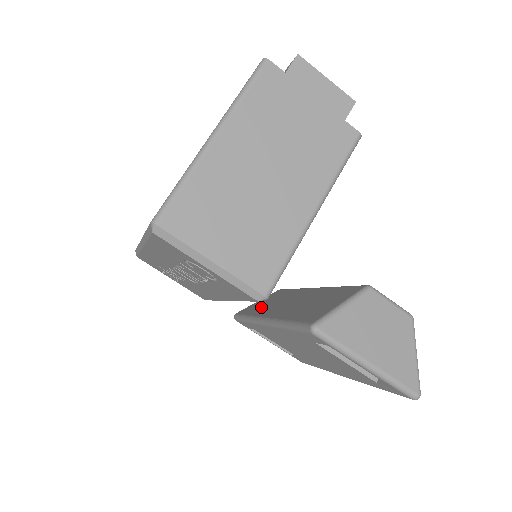
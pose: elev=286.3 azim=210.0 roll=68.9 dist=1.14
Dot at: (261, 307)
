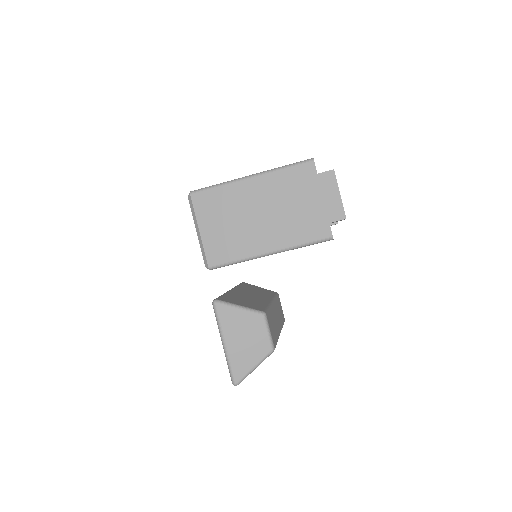
Dot at: (249, 288)
